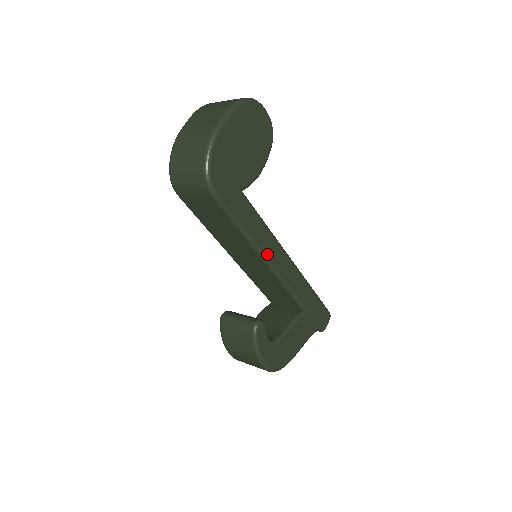
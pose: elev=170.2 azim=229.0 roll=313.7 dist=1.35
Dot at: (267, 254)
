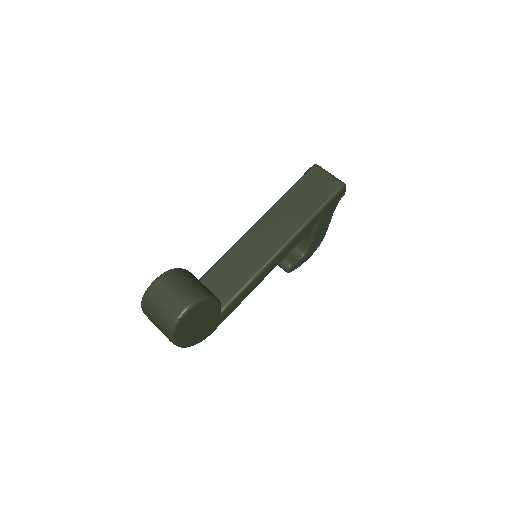
Dot at: occluded
